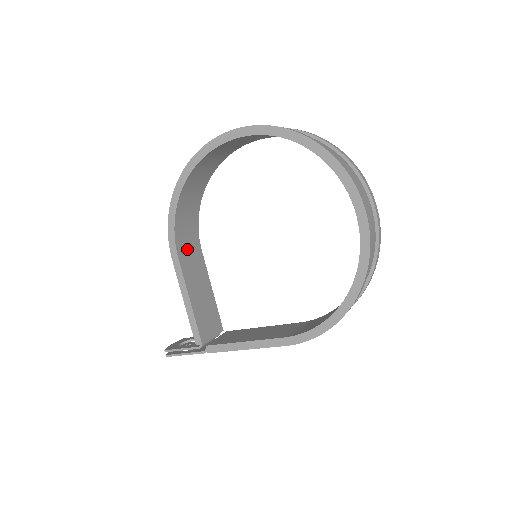
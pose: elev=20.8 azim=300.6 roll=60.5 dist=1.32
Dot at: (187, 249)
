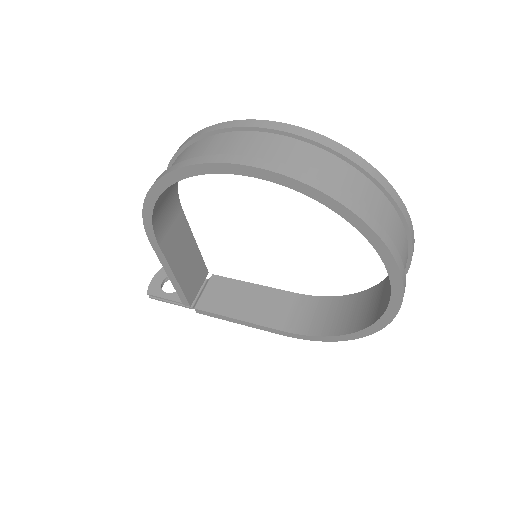
Dot at: (167, 226)
